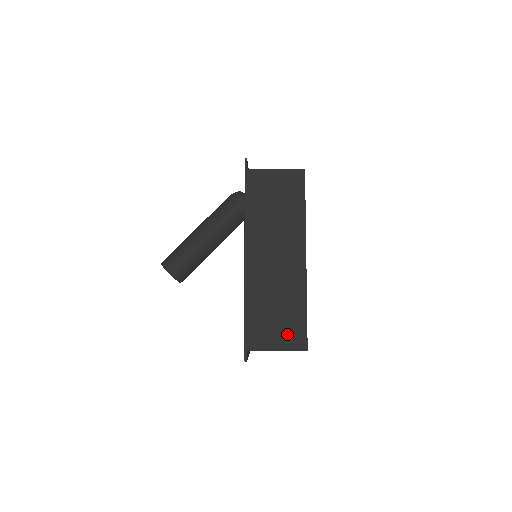
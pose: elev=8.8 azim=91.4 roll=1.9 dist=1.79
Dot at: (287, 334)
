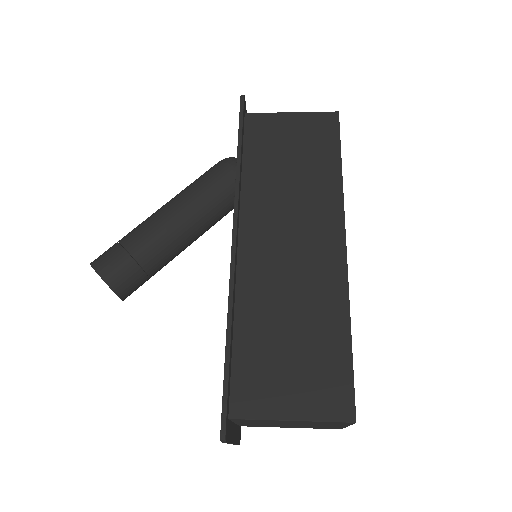
Dot at: (312, 386)
